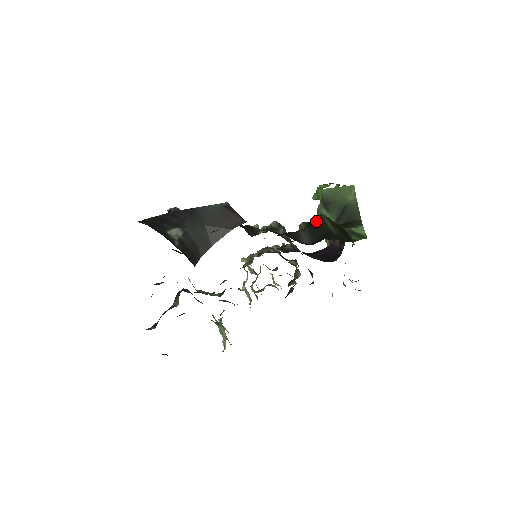
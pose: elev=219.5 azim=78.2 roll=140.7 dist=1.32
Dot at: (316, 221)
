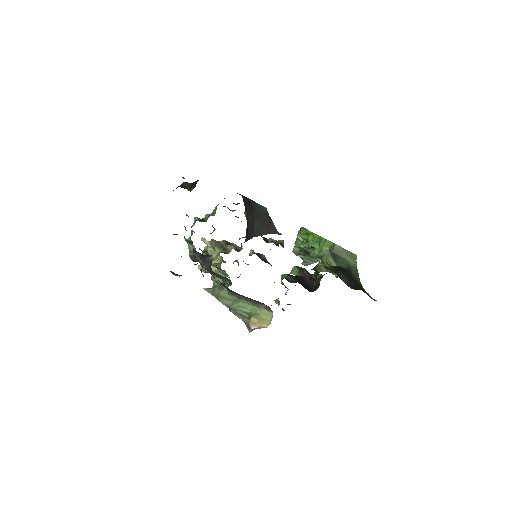
Dot at: (348, 271)
